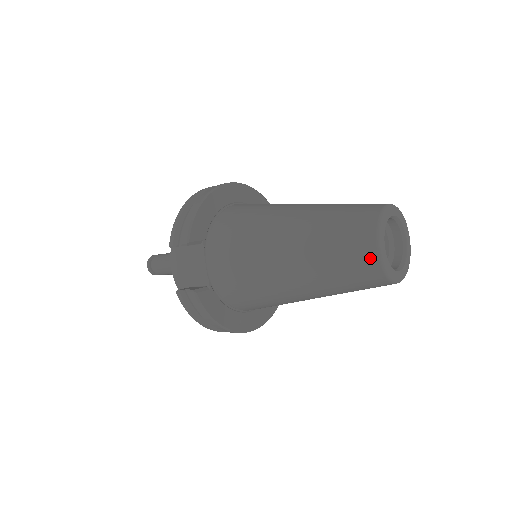
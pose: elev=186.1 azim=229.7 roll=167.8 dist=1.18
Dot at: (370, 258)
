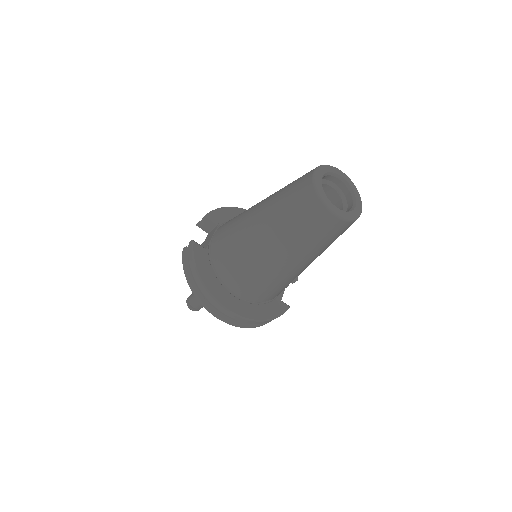
Dot at: (307, 181)
